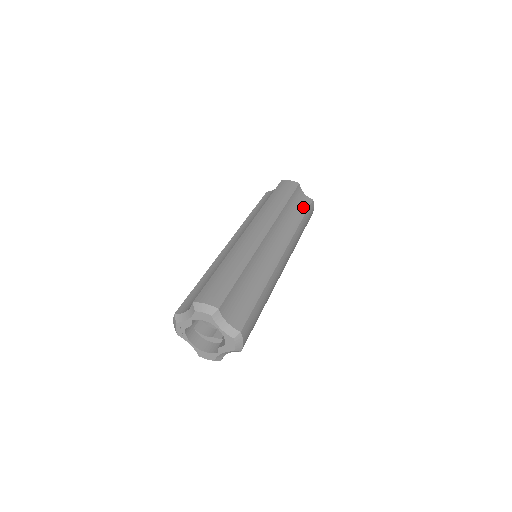
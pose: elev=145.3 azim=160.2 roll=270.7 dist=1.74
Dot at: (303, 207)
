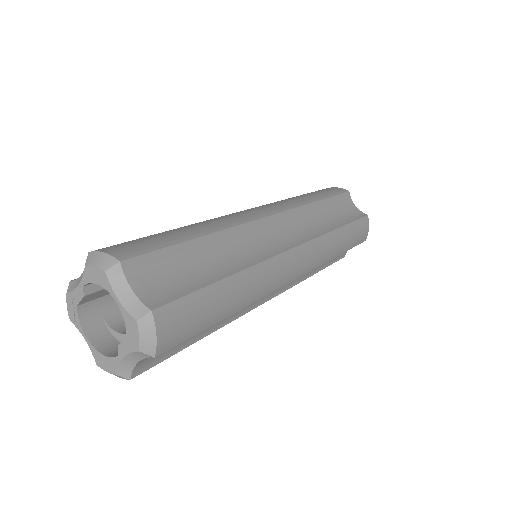
Dot at: (349, 217)
